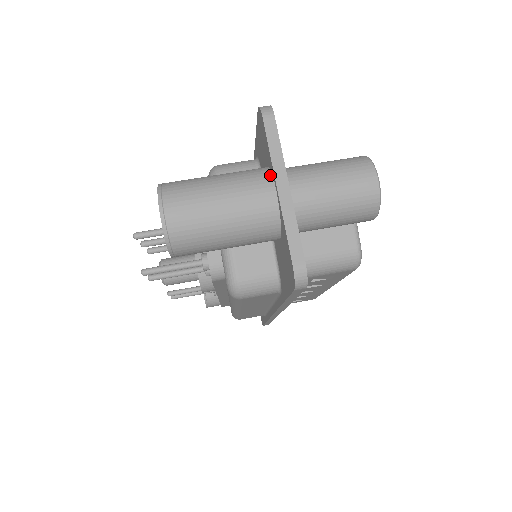
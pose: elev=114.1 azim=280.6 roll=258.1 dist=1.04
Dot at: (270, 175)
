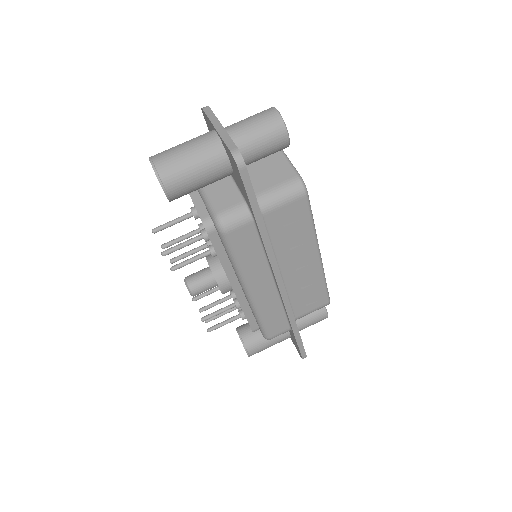
Dot at: (213, 130)
